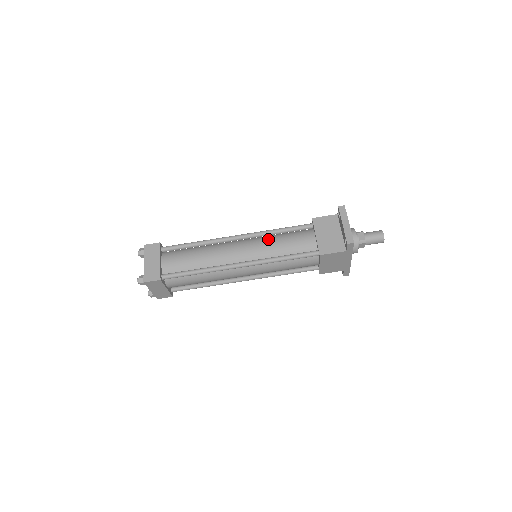
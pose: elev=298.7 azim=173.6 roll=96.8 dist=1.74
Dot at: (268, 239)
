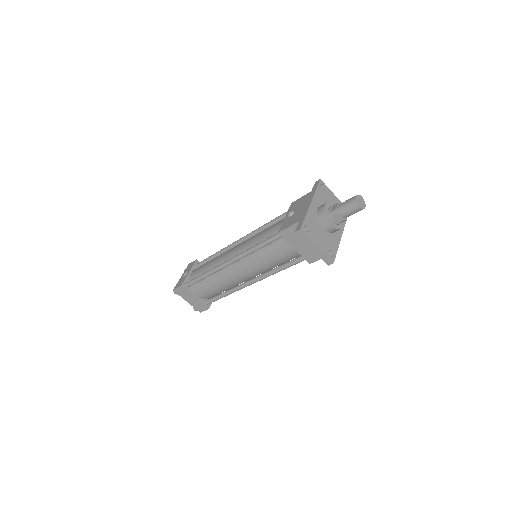
Dot at: (255, 258)
